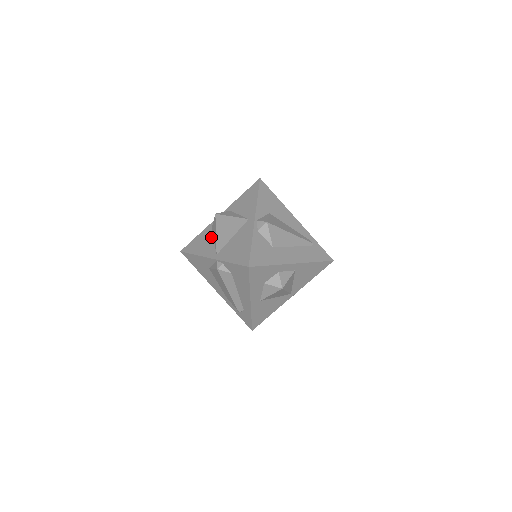
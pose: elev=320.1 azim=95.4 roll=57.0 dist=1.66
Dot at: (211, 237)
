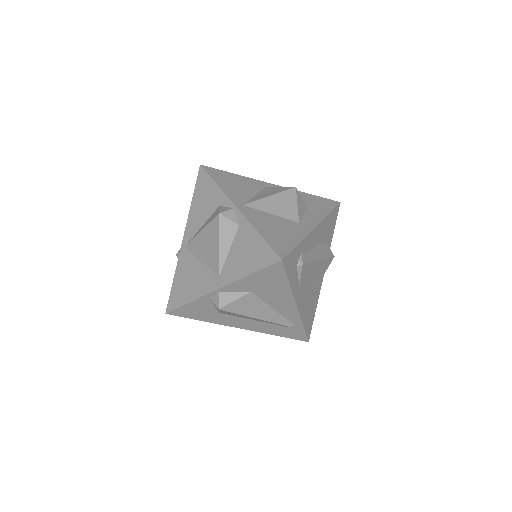
Dot at: (207, 216)
